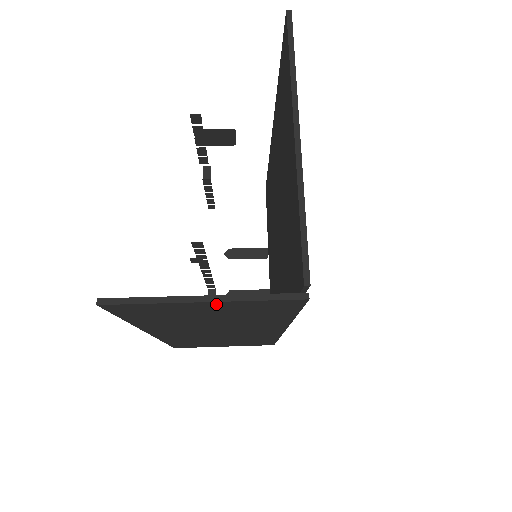
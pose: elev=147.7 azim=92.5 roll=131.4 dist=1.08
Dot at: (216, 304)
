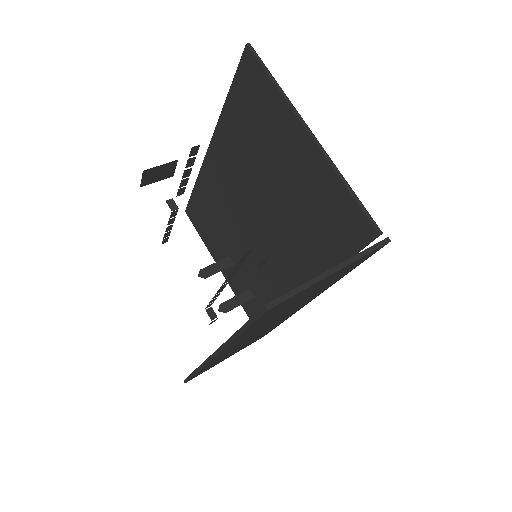
Dot at: (336, 273)
